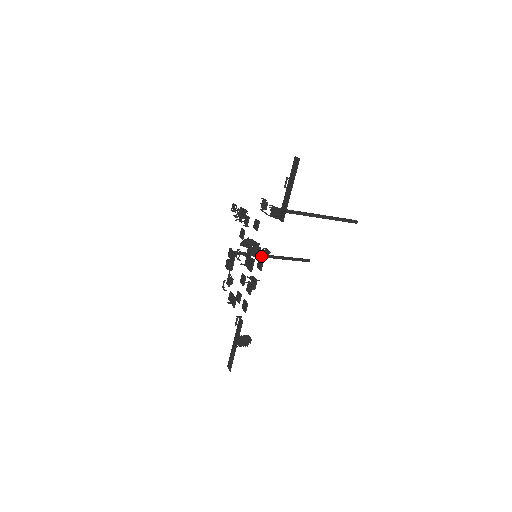
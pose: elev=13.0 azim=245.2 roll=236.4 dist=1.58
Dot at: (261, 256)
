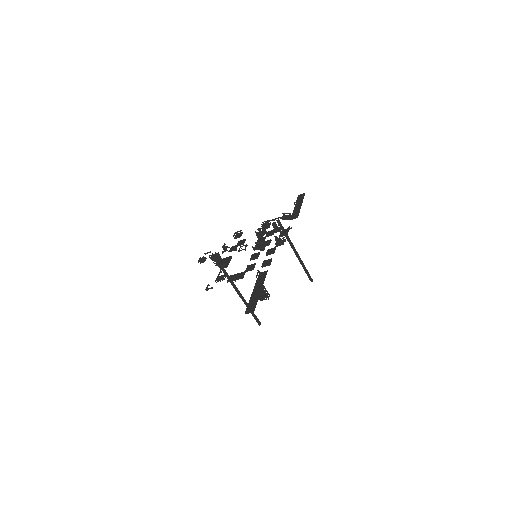
Dot at: (283, 230)
